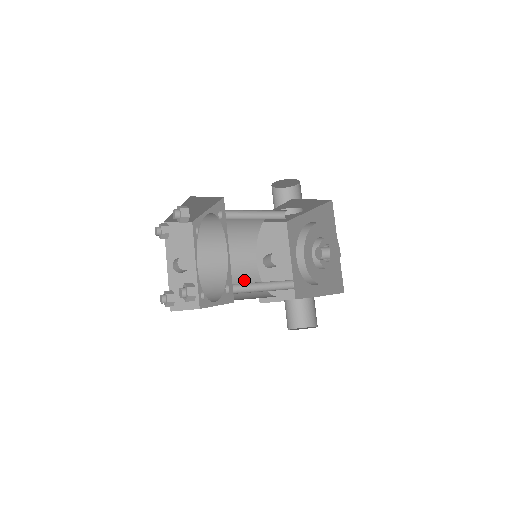
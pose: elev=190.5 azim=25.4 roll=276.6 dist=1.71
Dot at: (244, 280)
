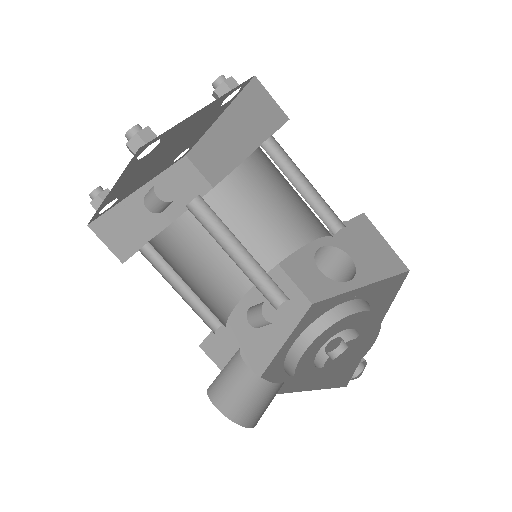
Dot at: (209, 293)
